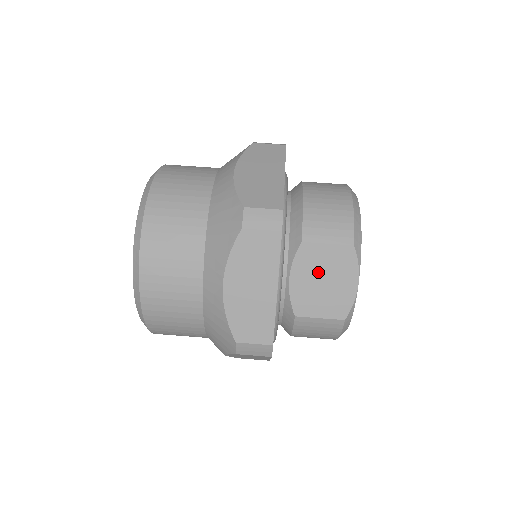
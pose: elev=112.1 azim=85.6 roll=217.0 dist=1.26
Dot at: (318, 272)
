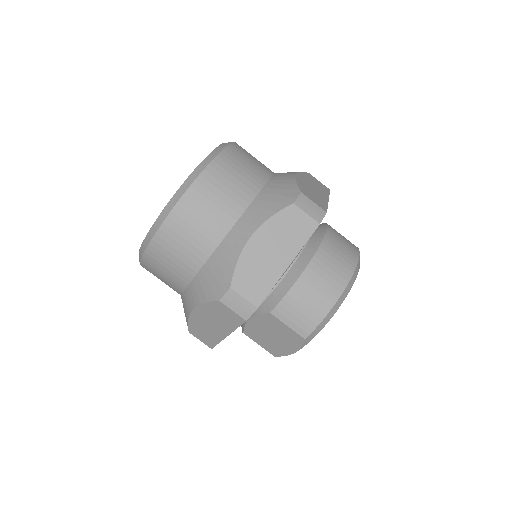
Dot at: (272, 330)
